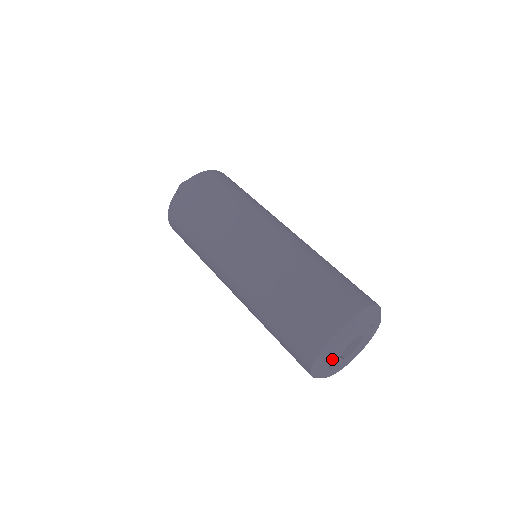
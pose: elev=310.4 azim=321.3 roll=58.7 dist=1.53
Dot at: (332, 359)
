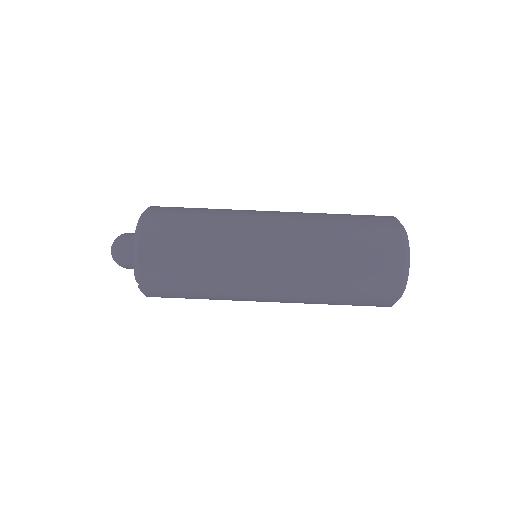
Dot at: occluded
